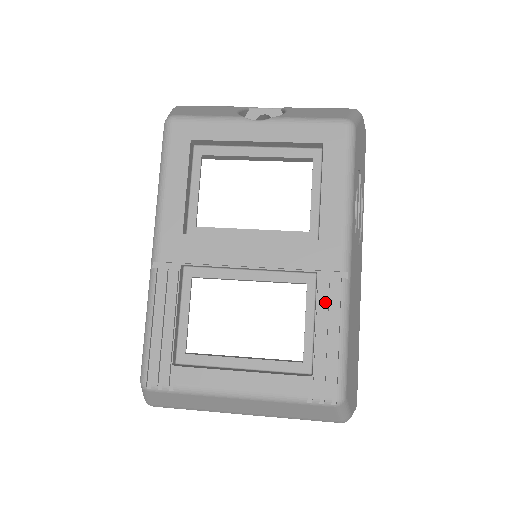
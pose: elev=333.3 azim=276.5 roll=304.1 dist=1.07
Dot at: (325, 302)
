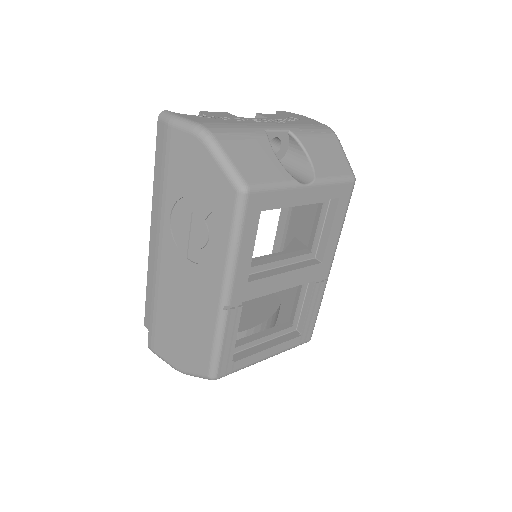
Dot at: (315, 295)
